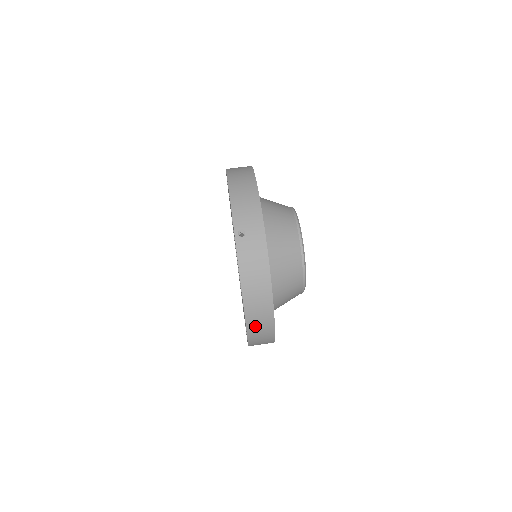
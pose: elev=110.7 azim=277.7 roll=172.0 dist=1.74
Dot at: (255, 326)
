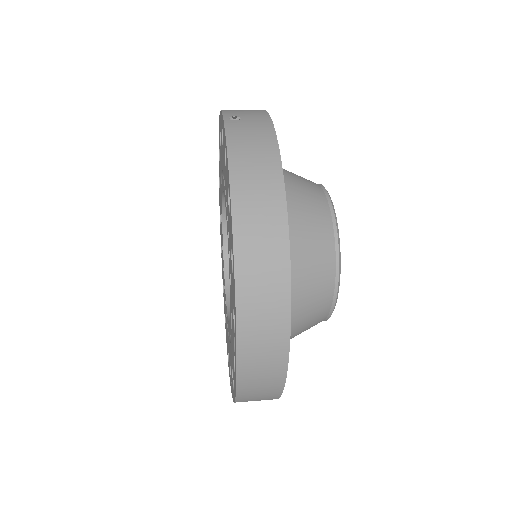
Dot at: (252, 262)
